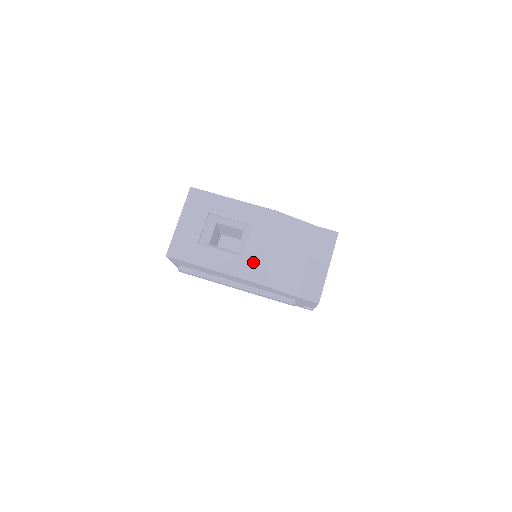
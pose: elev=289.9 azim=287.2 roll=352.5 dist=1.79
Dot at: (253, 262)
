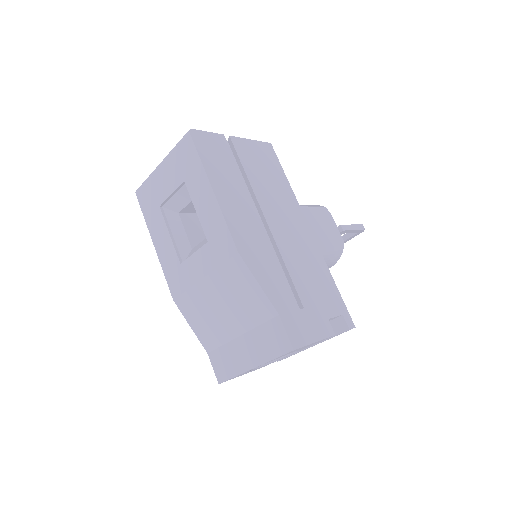
Dot at: (184, 280)
